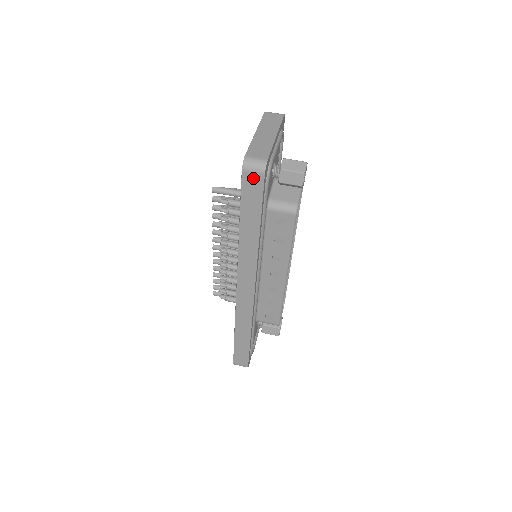
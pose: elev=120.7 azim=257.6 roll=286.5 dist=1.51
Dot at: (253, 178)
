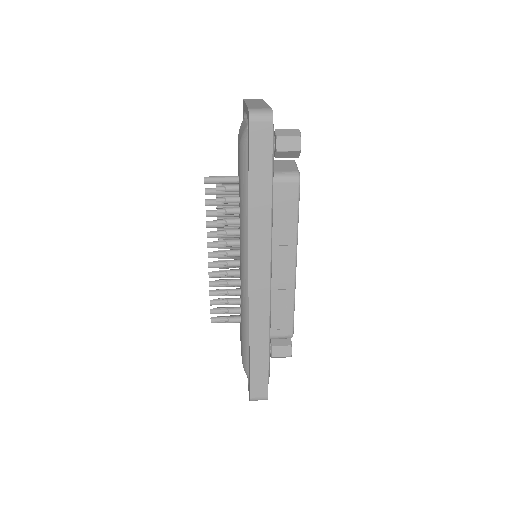
Dot at: (261, 128)
